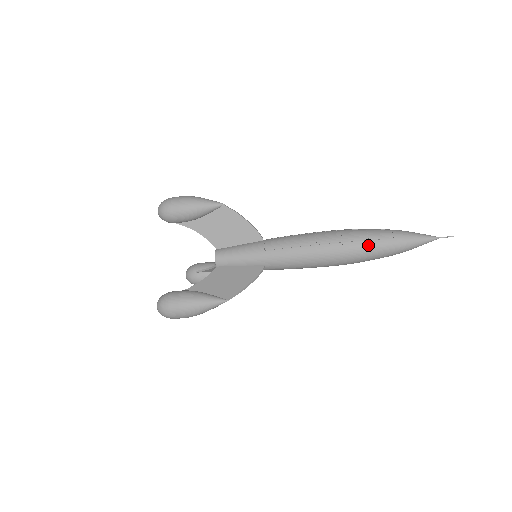
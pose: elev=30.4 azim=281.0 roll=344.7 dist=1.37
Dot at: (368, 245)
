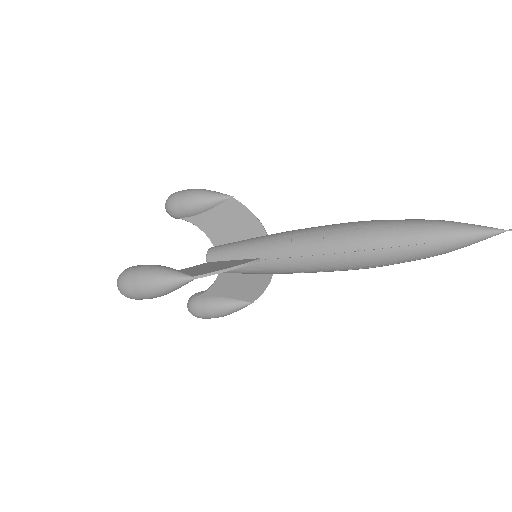
Dot at: (393, 230)
